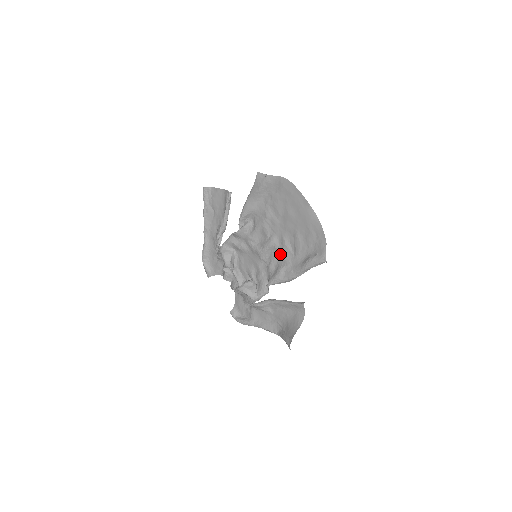
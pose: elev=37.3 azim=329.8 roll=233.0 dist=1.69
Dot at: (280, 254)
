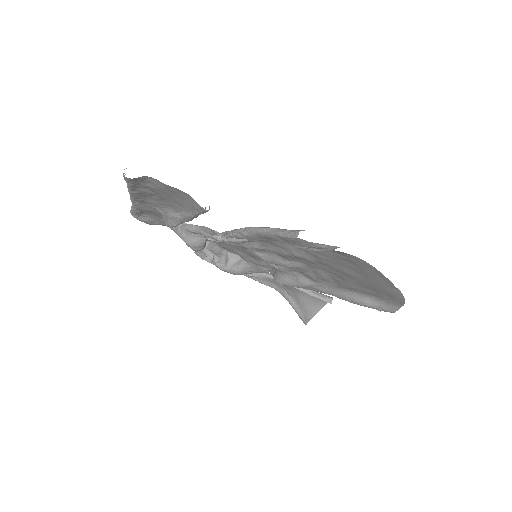
Dot at: (308, 276)
